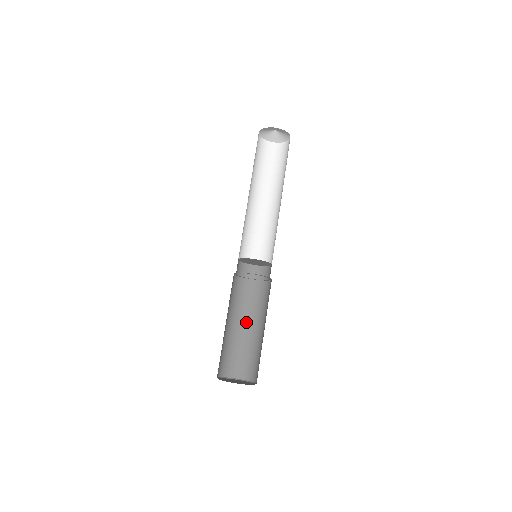
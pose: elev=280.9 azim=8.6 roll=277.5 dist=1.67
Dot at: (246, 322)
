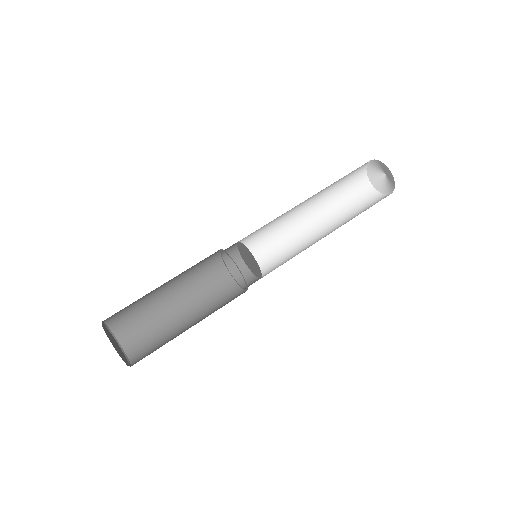
Dot at: (193, 317)
